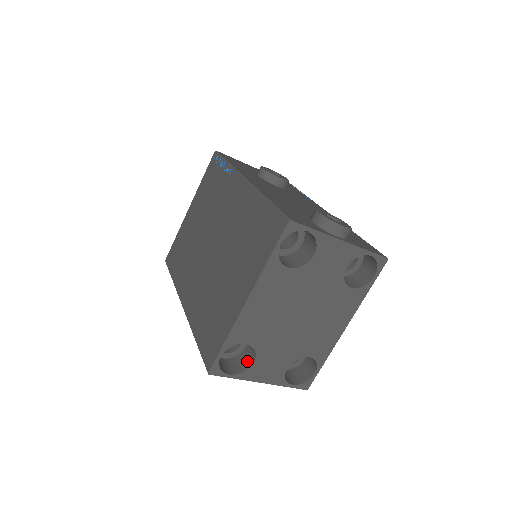
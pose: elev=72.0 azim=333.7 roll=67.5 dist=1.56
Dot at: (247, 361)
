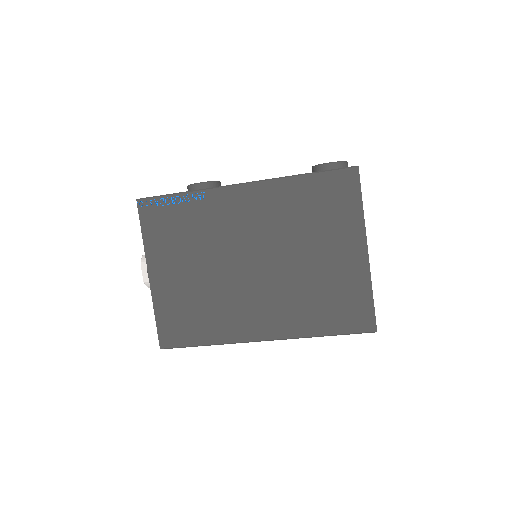
Dot at: occluded
